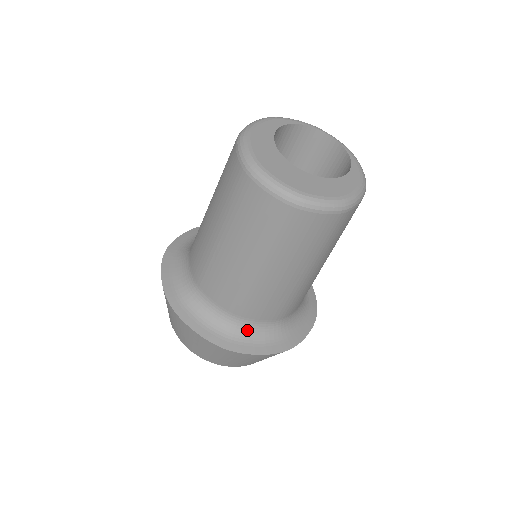
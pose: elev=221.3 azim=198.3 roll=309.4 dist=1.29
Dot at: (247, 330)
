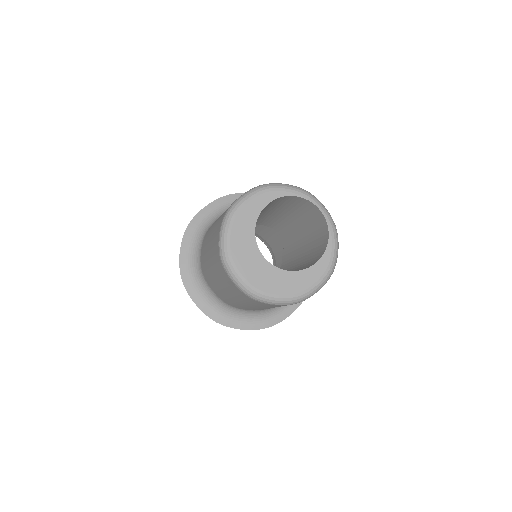
Dot at: (237, 312)
